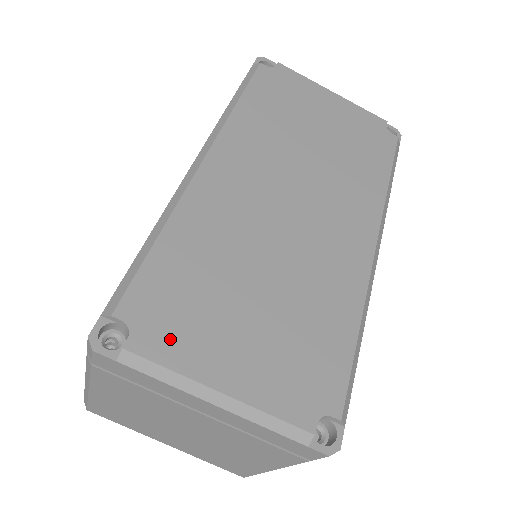
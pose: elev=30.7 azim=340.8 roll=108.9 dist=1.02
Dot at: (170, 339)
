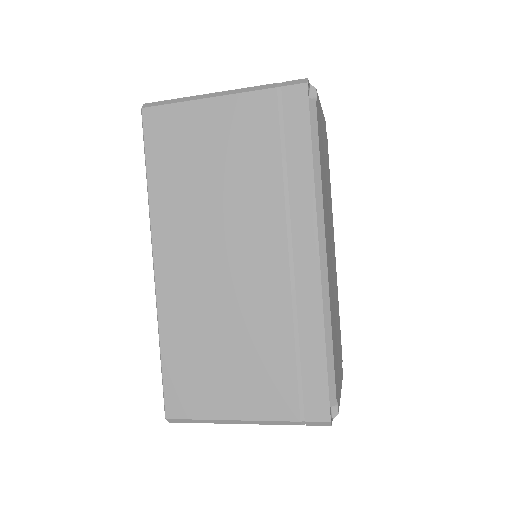
Dot at: occluded
